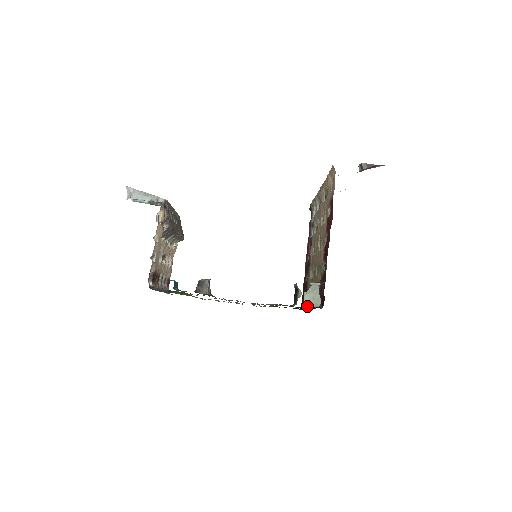
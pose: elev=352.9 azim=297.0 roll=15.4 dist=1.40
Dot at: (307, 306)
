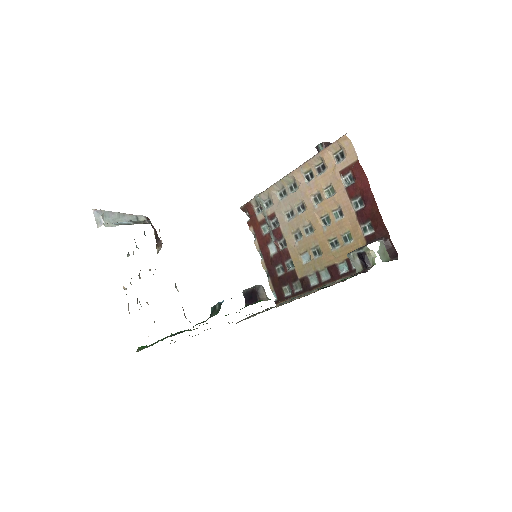
Dot at: (316, 288)
